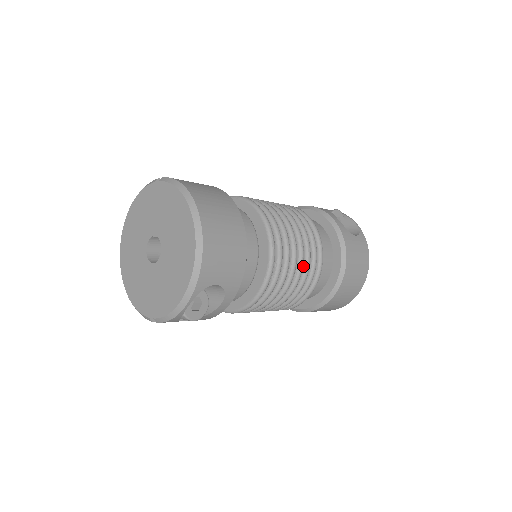
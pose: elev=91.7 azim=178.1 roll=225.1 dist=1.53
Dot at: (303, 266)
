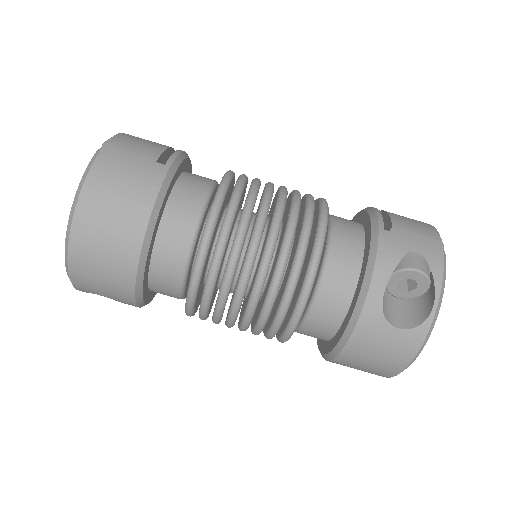
Dot at: (256, 321)
